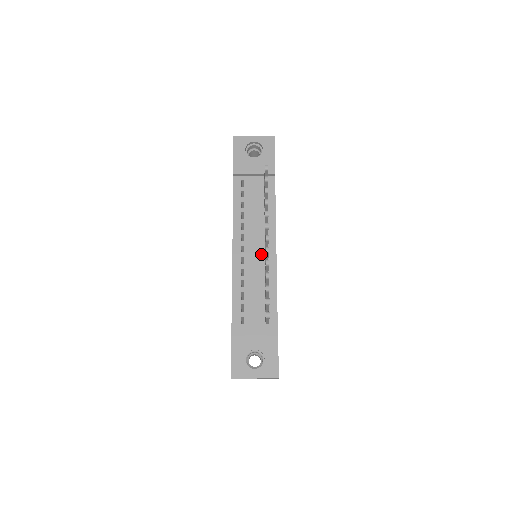
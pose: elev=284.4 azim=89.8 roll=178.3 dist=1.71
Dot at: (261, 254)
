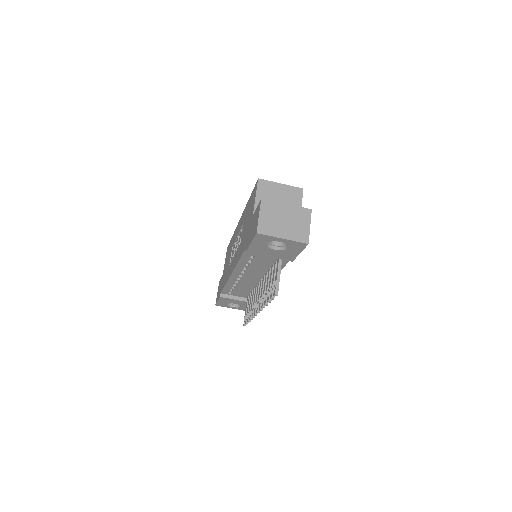
Dot at: (256, 280)
